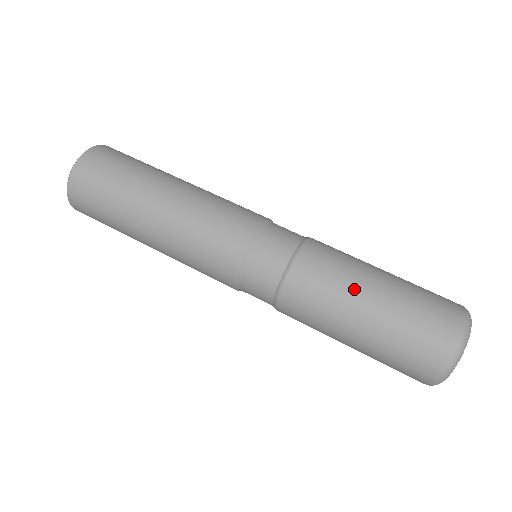
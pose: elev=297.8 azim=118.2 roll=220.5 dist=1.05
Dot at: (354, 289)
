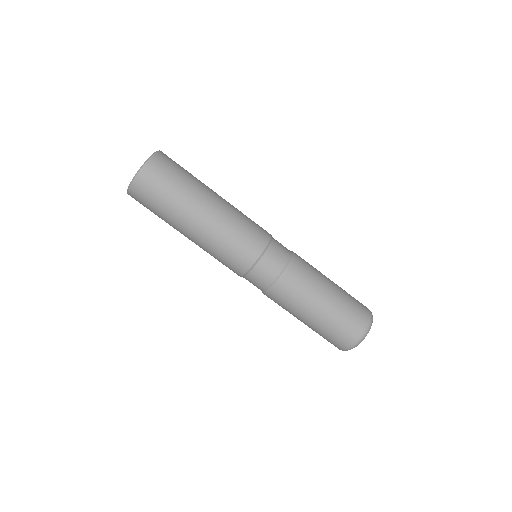
Dot at: (309, 305)
